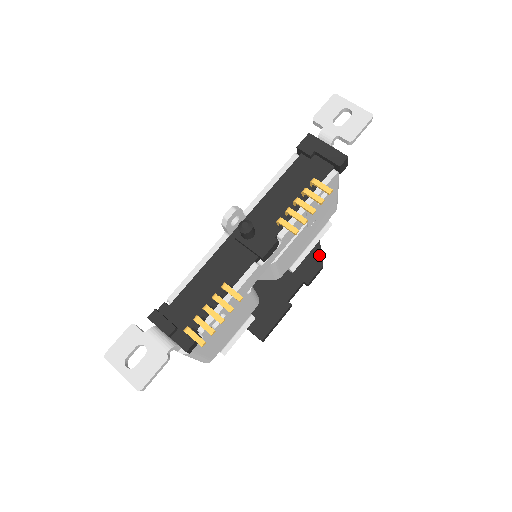
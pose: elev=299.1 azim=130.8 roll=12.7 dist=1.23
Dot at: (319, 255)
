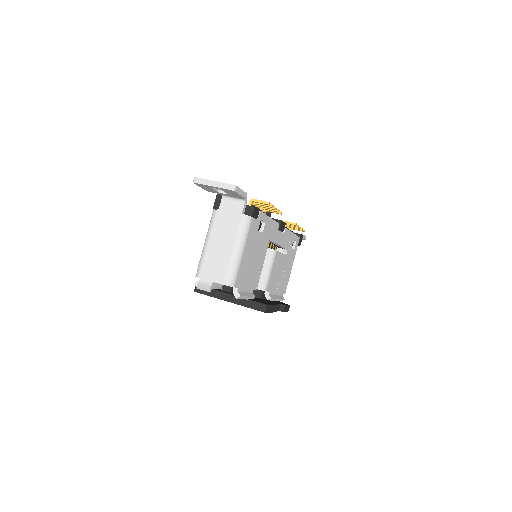
Dot at: (284, 303)
